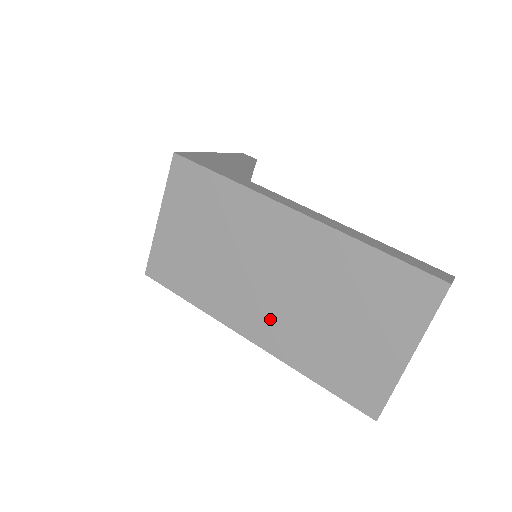
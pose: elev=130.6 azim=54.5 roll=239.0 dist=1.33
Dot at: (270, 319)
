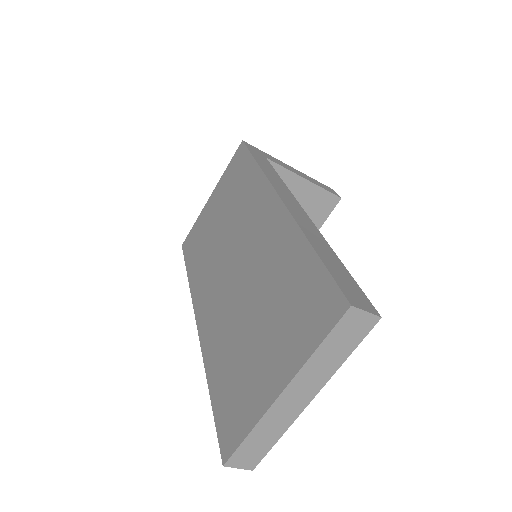
Dot at: (217, 308)
